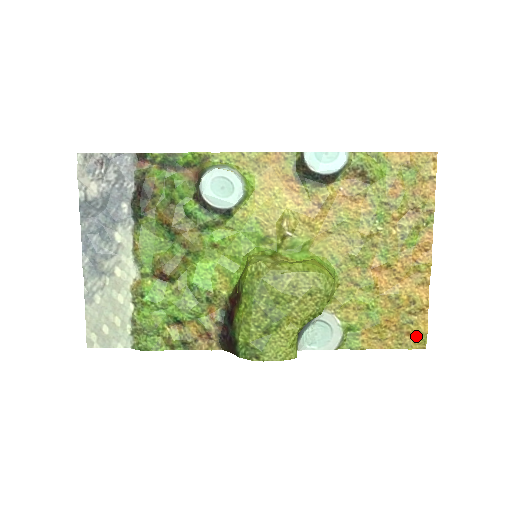
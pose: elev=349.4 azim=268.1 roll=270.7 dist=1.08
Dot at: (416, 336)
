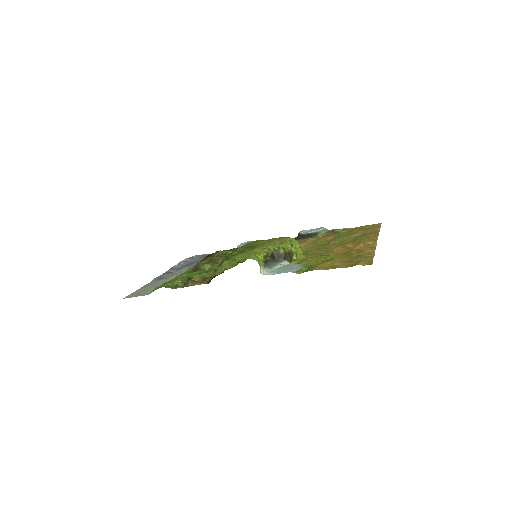
Dot at: (363, 261)
